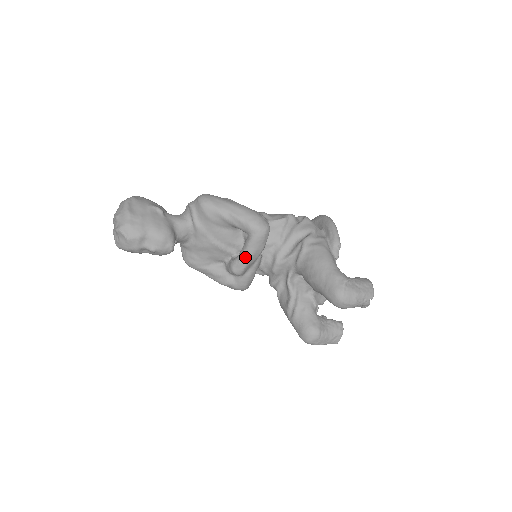
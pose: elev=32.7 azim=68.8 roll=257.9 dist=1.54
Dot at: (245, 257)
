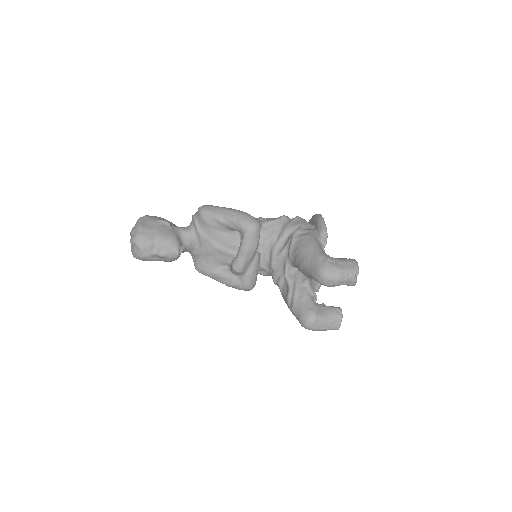
Dot at: (242, 254)
